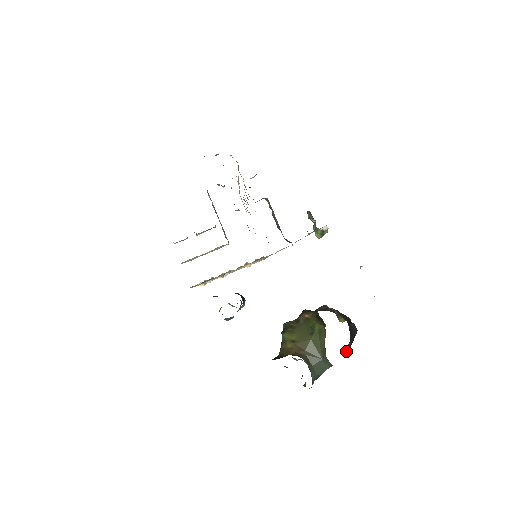
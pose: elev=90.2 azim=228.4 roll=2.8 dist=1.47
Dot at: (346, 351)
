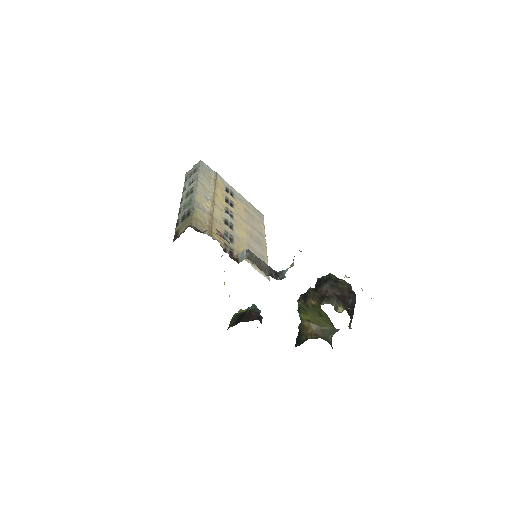
Dot at: (350, 325)
